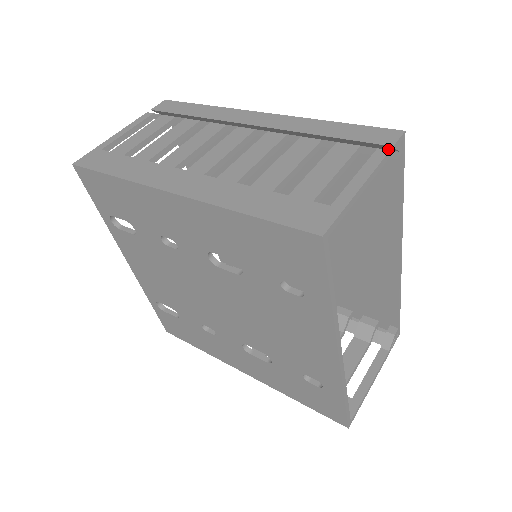
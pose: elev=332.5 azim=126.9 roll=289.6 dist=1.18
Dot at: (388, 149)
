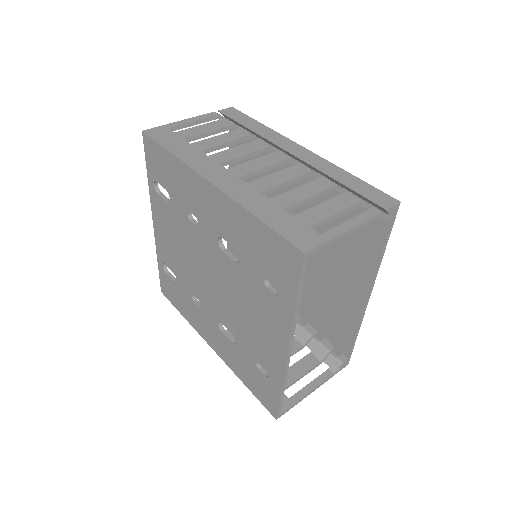
Dot at: (383, 210)
